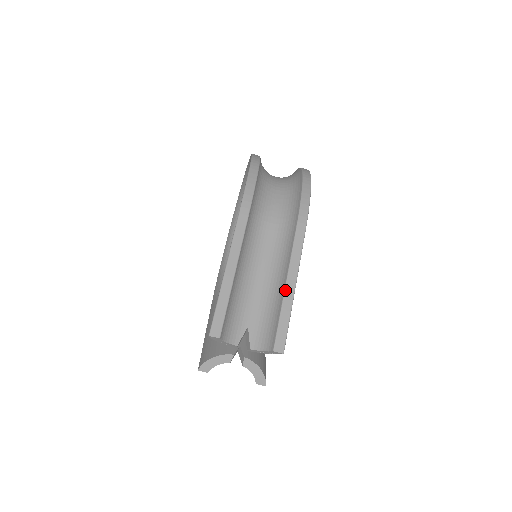
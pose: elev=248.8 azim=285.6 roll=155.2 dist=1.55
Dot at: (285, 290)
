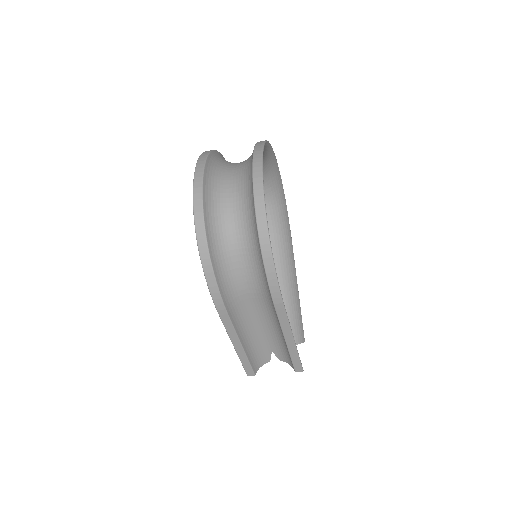
Dot at: (287, 345)
